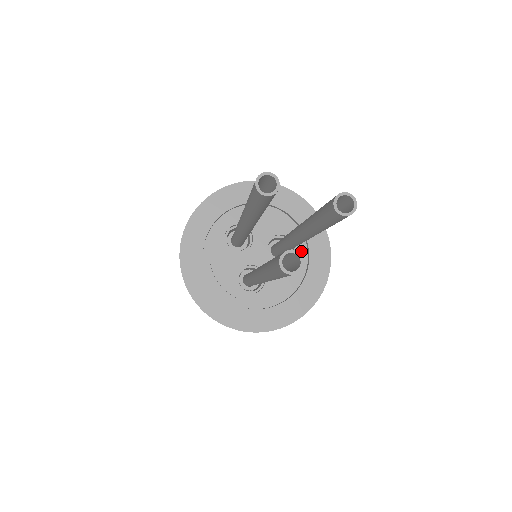
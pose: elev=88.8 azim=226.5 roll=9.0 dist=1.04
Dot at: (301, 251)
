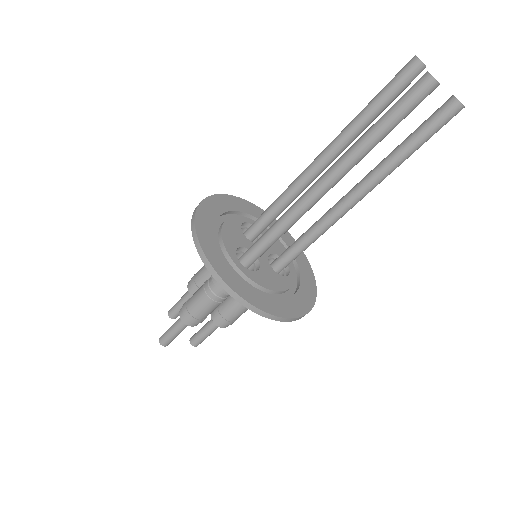
Dot at: (294, 280)
